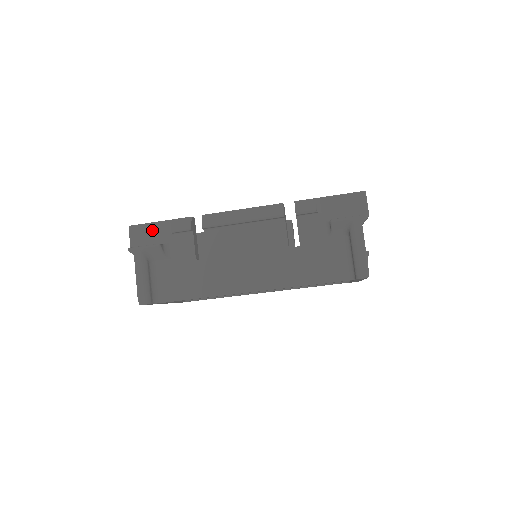
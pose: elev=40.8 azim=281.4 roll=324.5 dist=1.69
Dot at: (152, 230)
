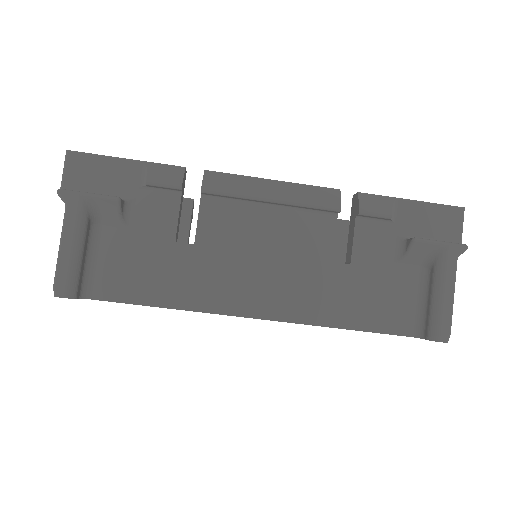
Dot at: (109, 169)
